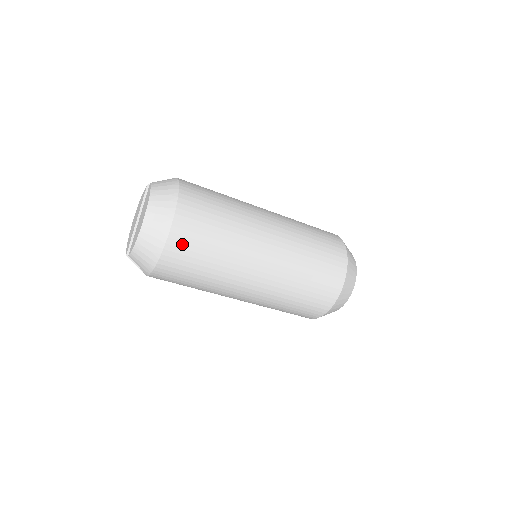
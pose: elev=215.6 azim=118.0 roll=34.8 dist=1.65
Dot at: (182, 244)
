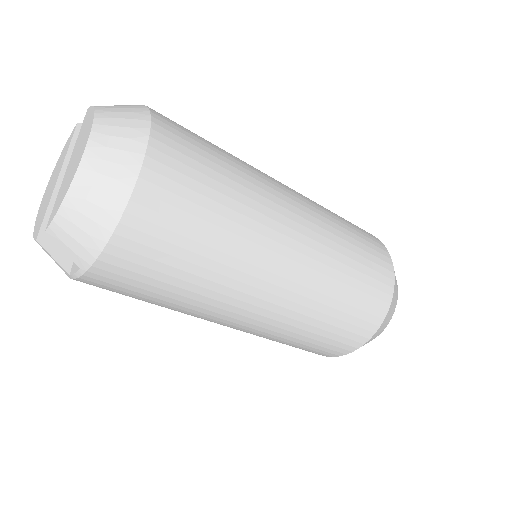
Dot at: (165, 194)
